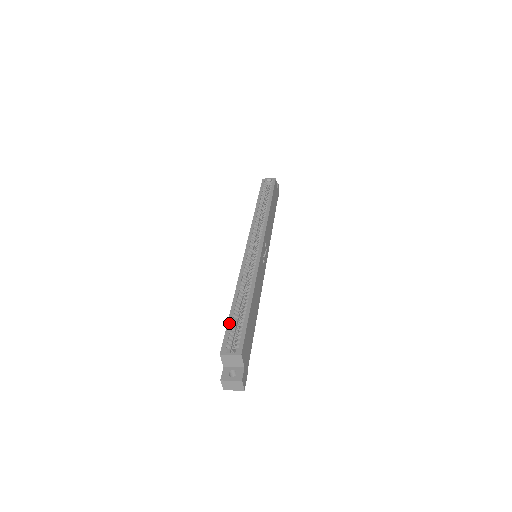
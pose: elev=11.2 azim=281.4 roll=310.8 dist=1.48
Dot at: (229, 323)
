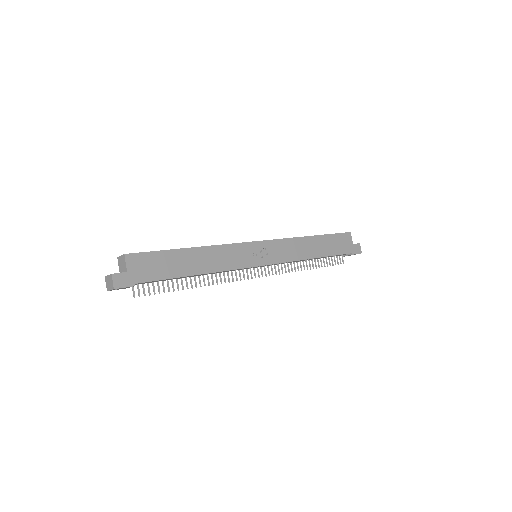
Dot at: occluded
